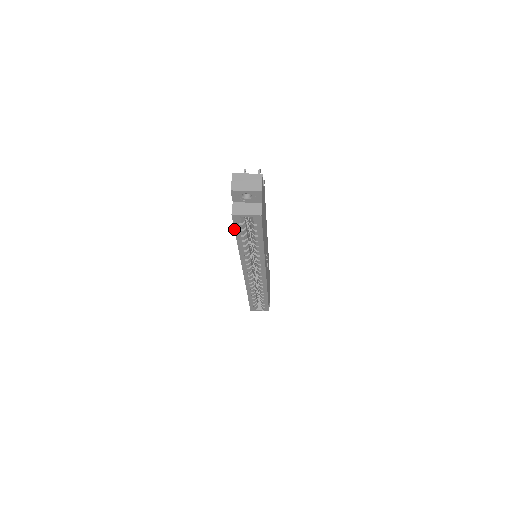
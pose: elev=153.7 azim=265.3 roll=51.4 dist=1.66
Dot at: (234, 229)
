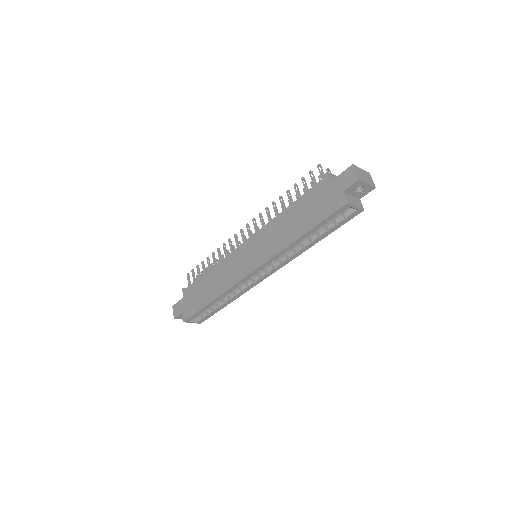
Dot at: (325, 219)
